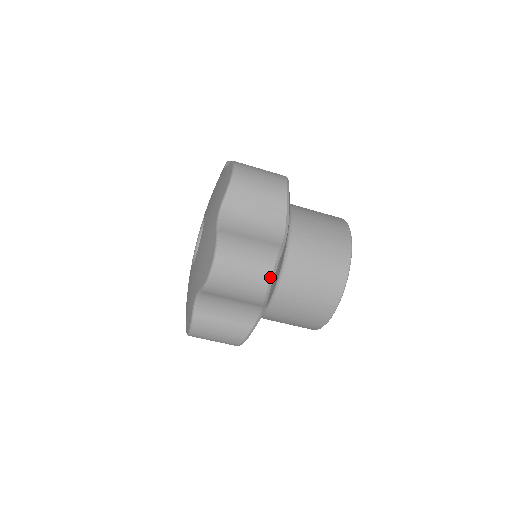
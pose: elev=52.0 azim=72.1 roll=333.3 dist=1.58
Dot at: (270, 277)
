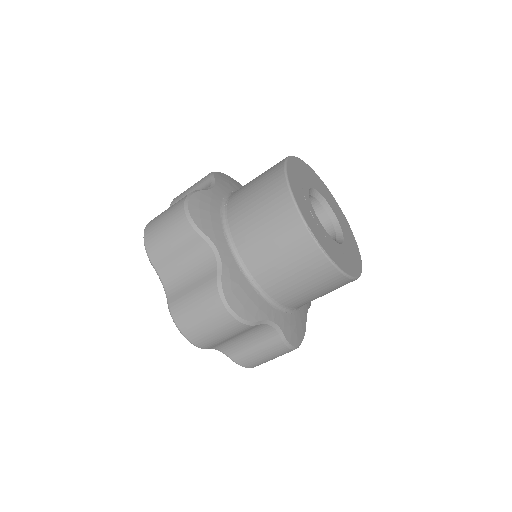
Dot at: (183, 205)
